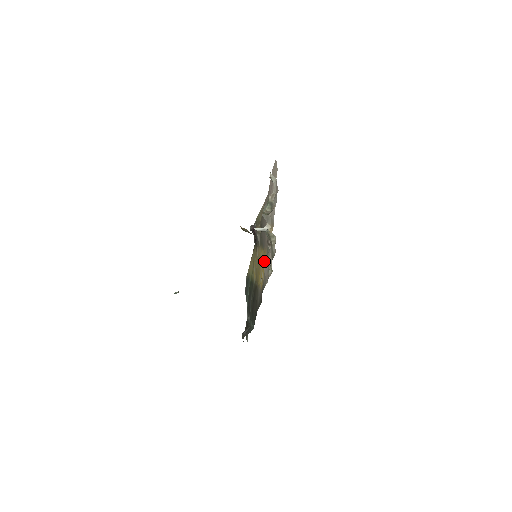
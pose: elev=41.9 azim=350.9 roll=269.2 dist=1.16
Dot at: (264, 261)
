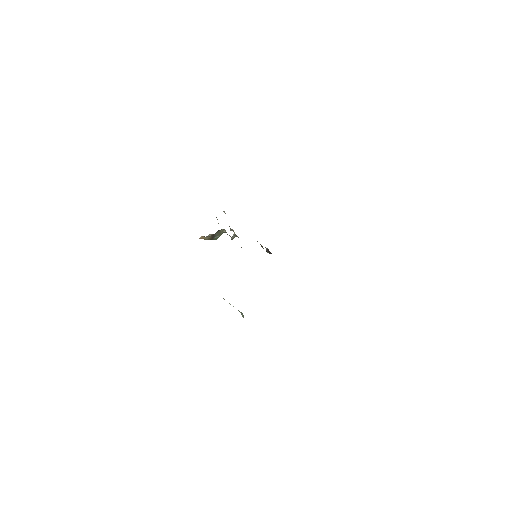
Dot at: occluded
